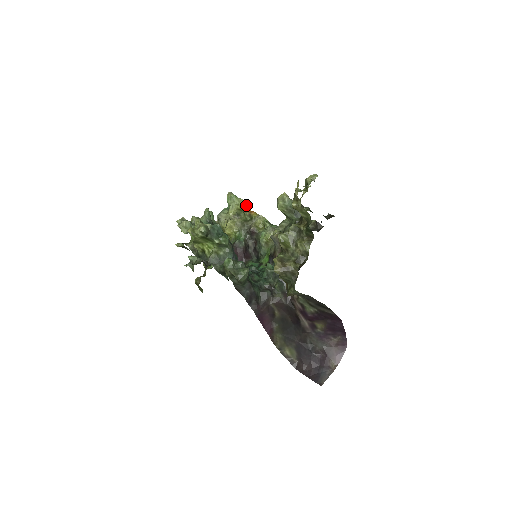
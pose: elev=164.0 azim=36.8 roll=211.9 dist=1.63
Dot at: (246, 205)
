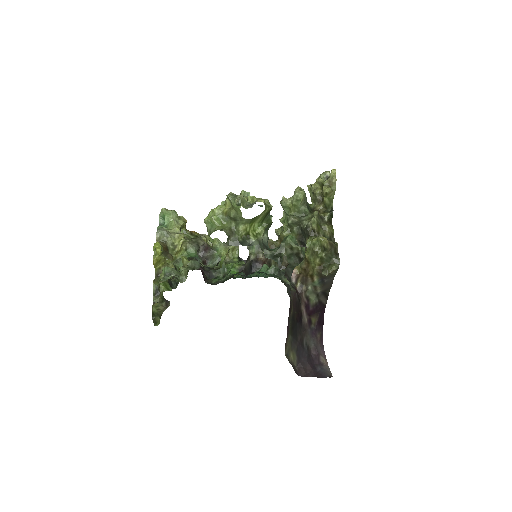
Dot at: occluded
